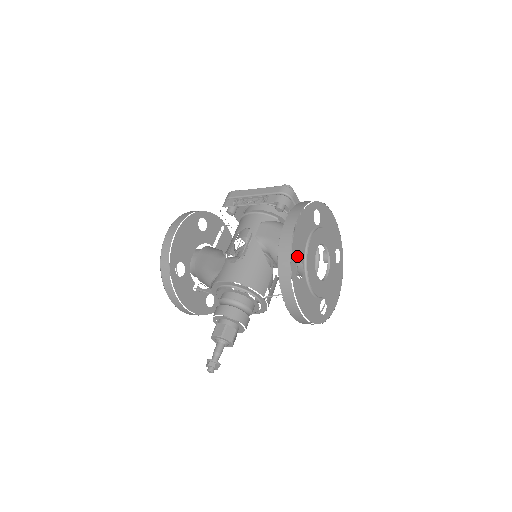
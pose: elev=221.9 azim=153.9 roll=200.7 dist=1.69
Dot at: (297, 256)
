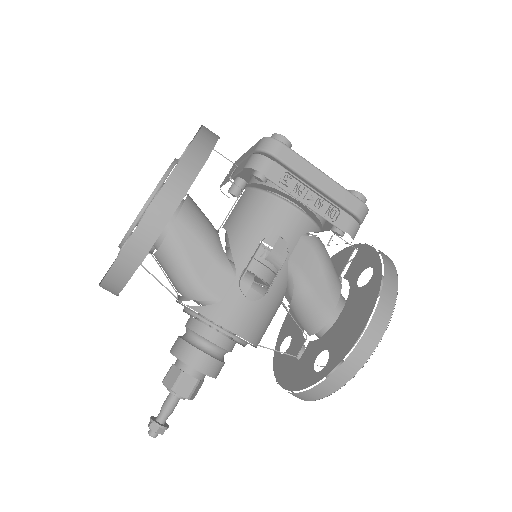
Dot at: occluded
